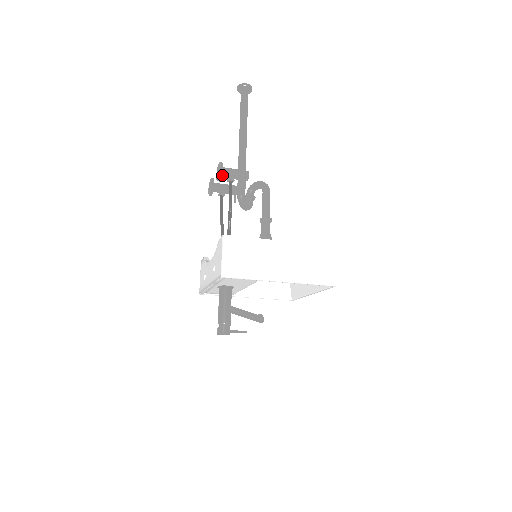
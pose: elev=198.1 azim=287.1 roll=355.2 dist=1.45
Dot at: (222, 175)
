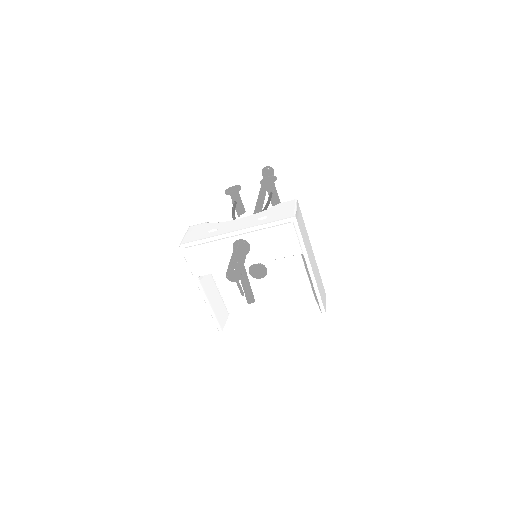
Dot at: (271, 183)
